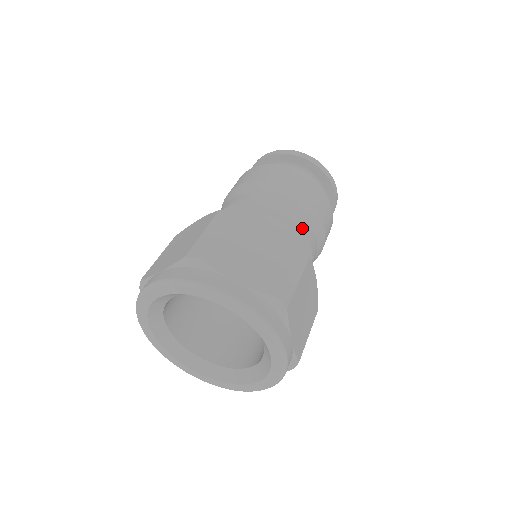
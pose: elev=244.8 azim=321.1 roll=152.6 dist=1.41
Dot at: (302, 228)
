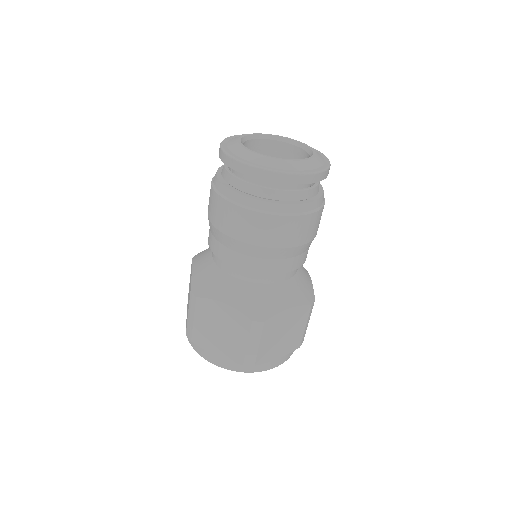
Dot at: (264, 272)
